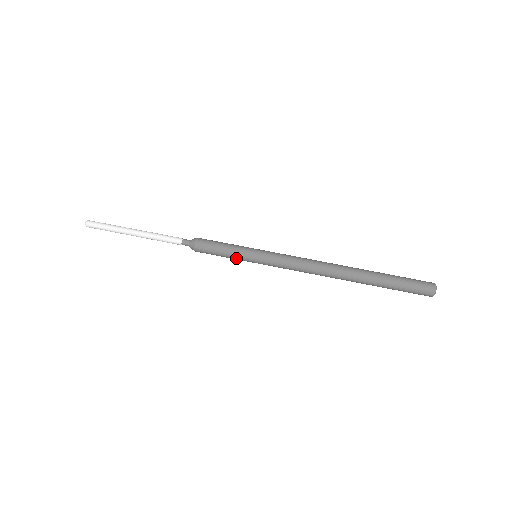
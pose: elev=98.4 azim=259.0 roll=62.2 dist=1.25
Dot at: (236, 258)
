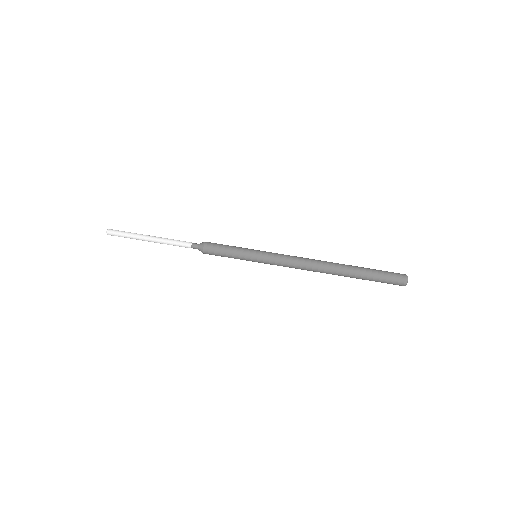
Dot at: (239, 258)
